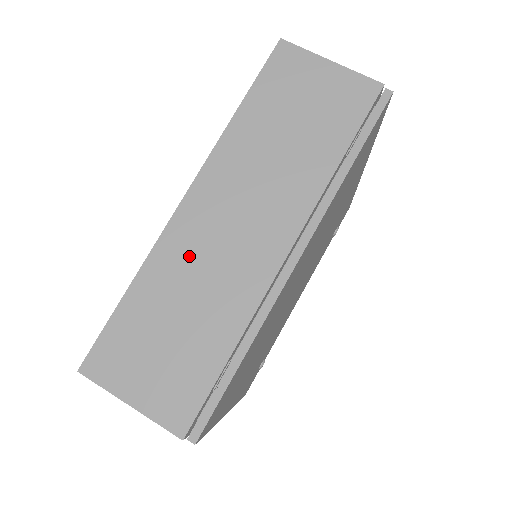
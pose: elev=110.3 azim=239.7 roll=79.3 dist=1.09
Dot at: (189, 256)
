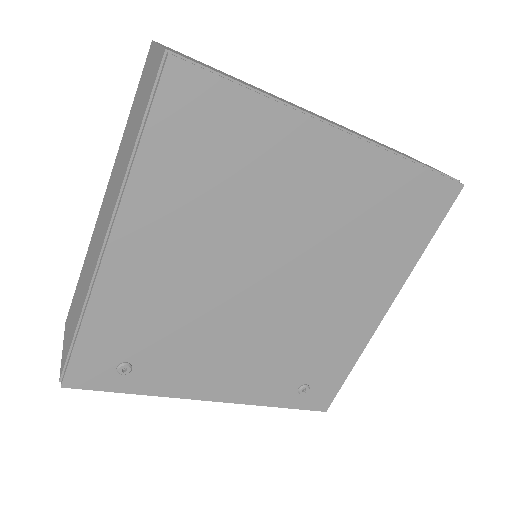
Dot at: occluded
